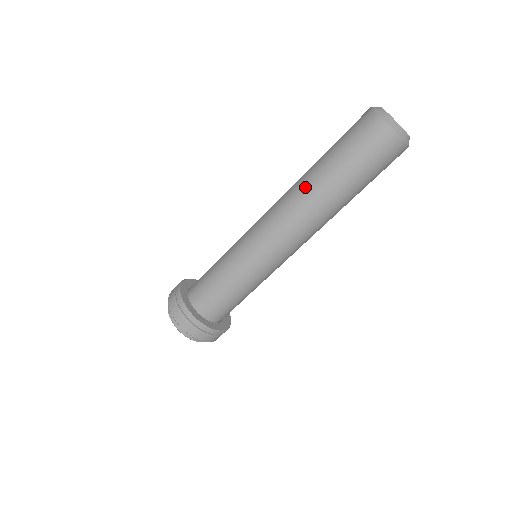
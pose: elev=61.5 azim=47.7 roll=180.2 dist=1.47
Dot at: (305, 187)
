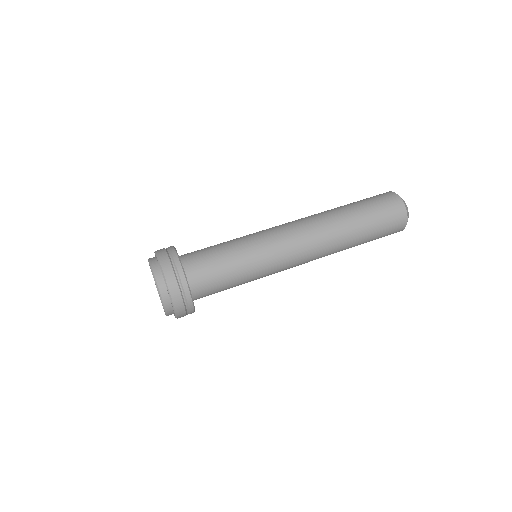
Dot at: (335, 224)
